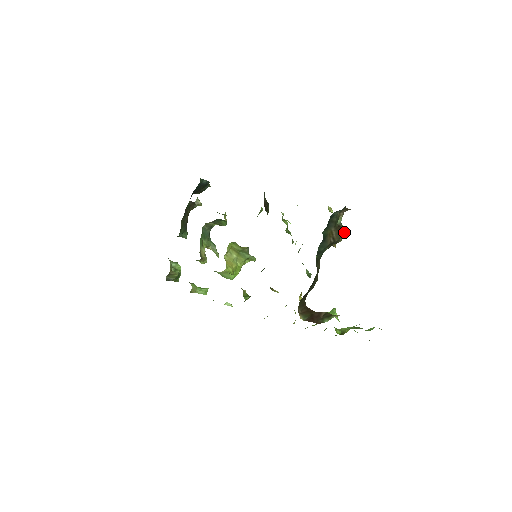
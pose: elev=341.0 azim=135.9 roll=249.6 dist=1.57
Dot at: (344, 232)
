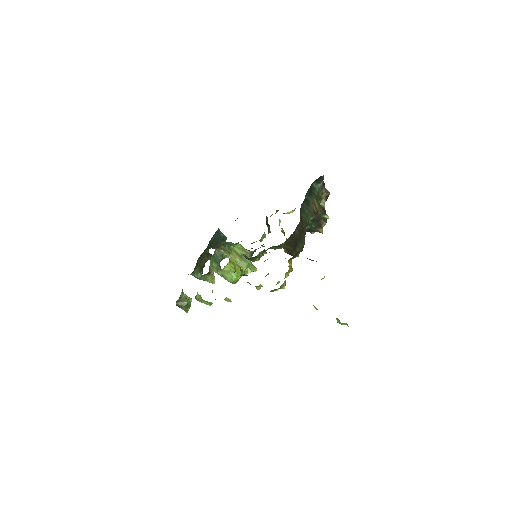
Dot at: (328, 218)
